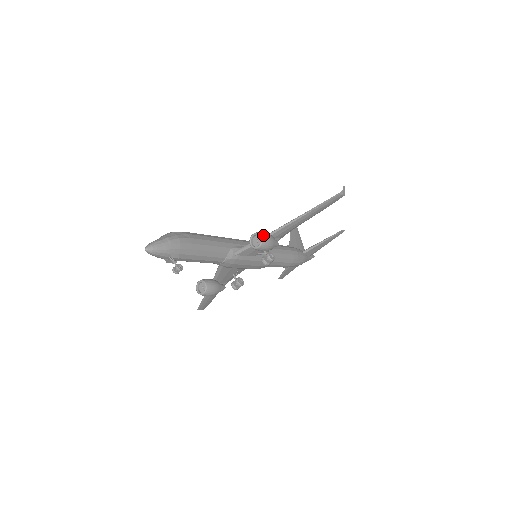
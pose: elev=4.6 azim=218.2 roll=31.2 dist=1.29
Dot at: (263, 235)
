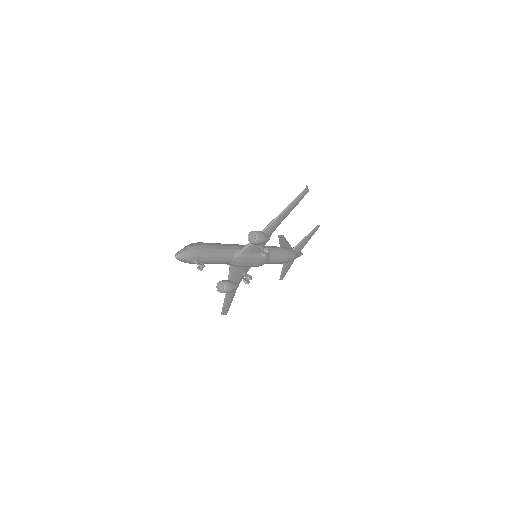
Dot at: (256, 232)
